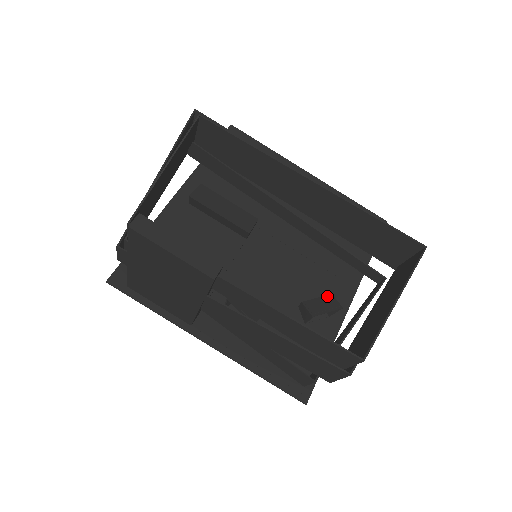
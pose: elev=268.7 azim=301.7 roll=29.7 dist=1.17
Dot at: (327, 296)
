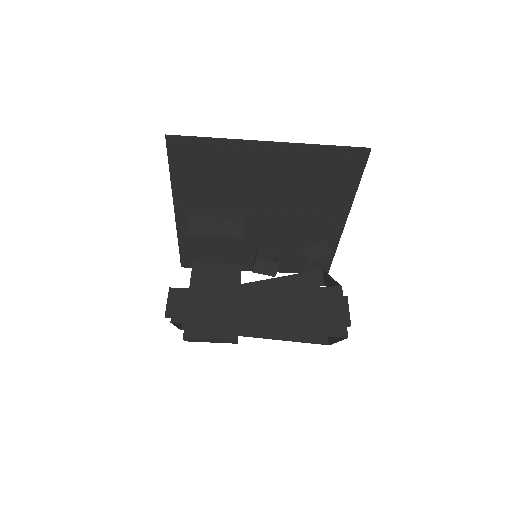
Dot at: (320, 243)
